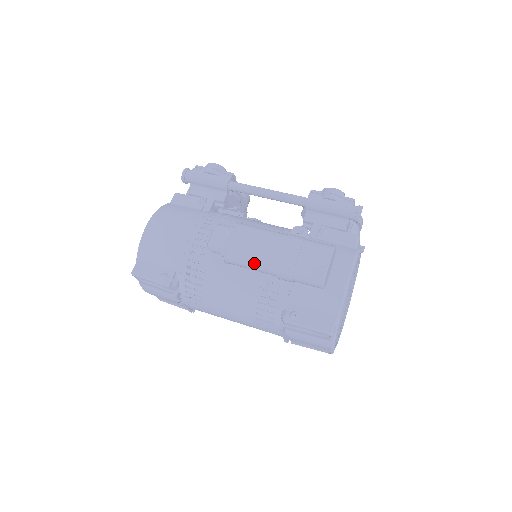
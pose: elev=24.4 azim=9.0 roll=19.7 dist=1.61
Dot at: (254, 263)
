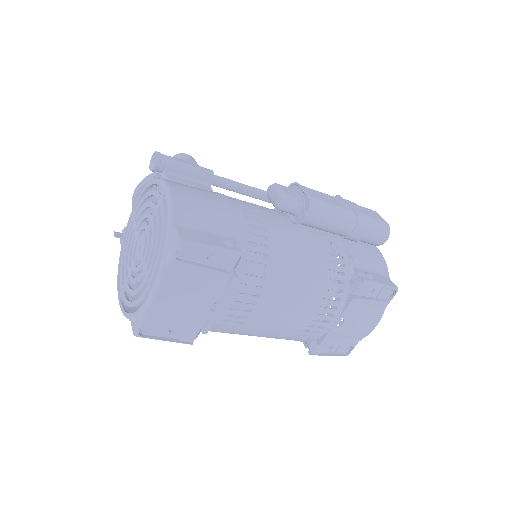
Dot at: (337, 214)
